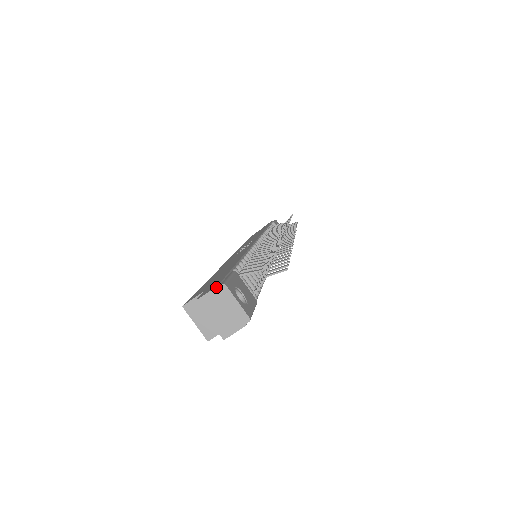
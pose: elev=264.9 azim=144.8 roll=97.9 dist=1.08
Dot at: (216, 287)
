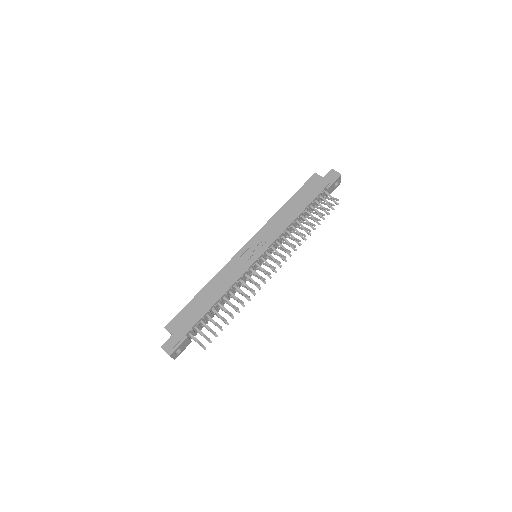
Dot at: (167, 353)
